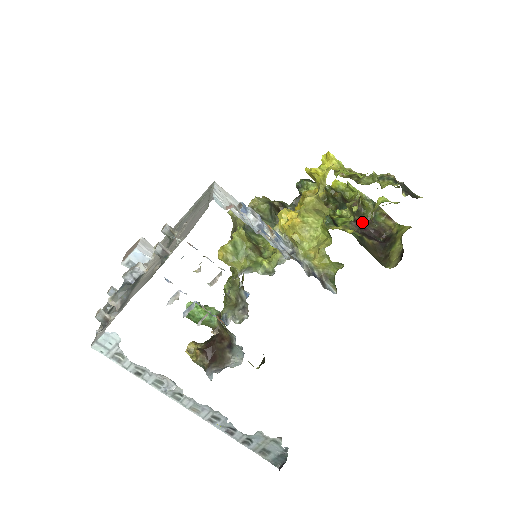
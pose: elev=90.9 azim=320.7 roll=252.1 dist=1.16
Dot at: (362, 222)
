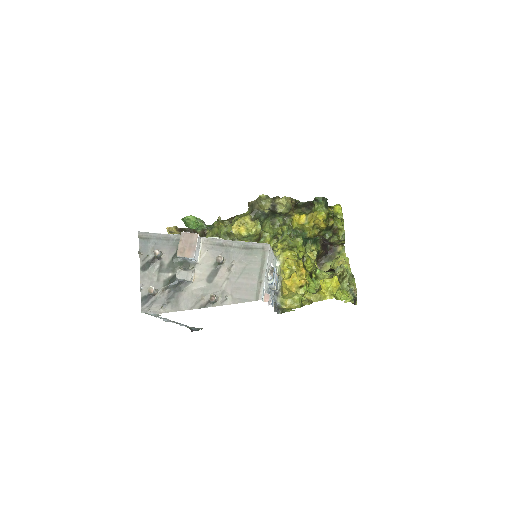
Dot at: (328, 241)
